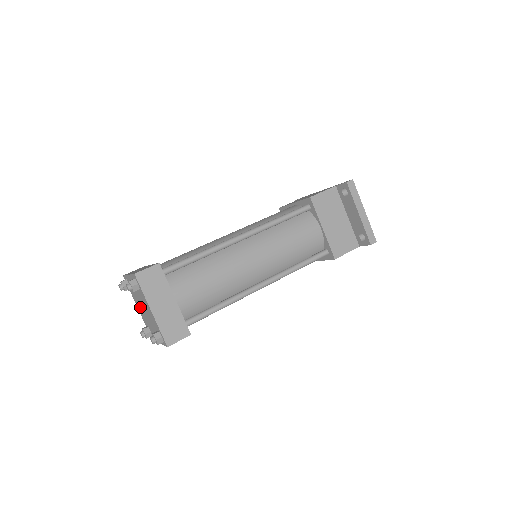
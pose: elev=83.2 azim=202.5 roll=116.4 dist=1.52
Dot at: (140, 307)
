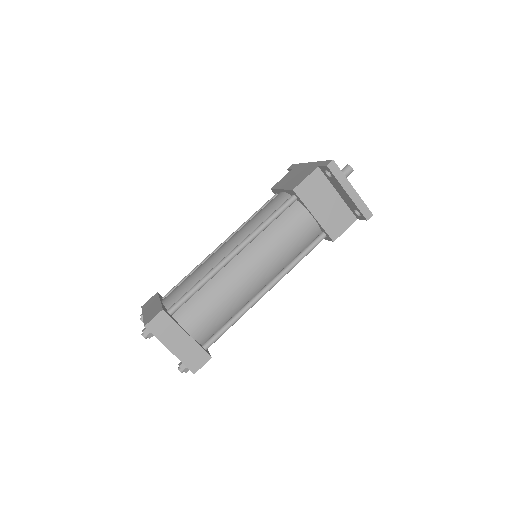
Dot at: occluded
